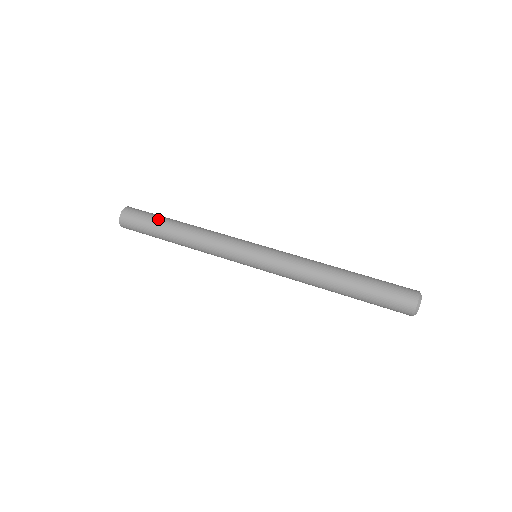
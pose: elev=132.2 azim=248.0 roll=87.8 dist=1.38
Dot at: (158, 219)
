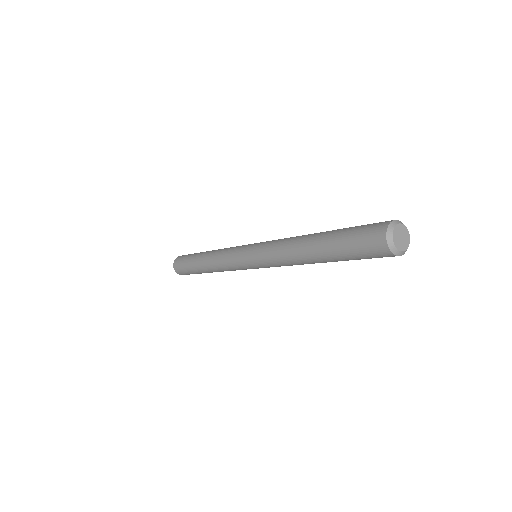
Dot at: occluded
